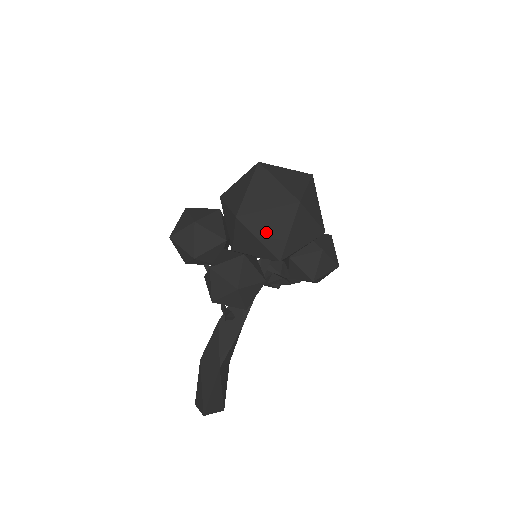
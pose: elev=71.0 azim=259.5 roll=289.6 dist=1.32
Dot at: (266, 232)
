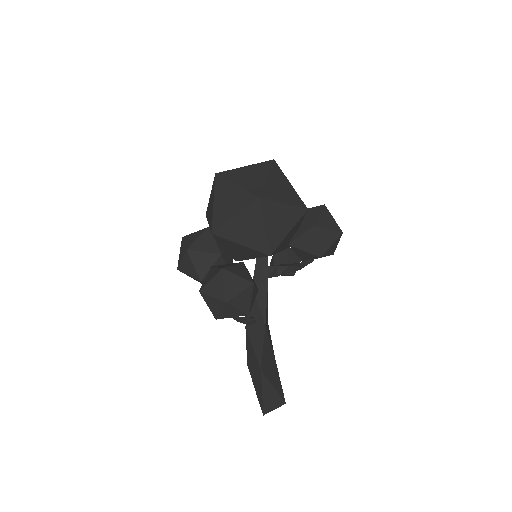
Dot at: (244, 236)
